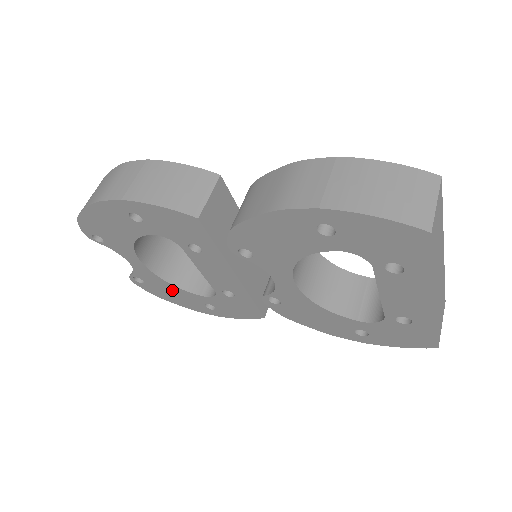
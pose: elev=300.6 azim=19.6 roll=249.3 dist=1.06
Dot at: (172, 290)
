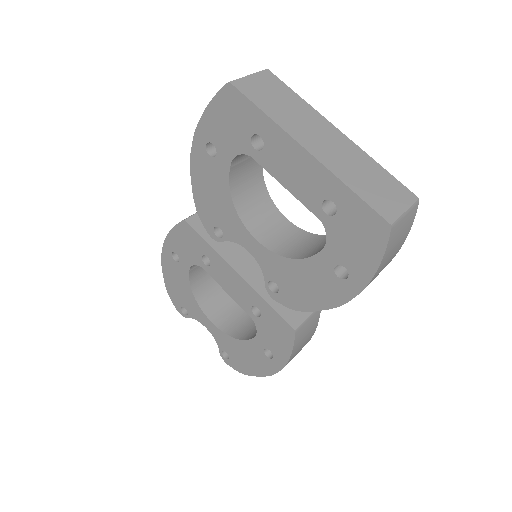
Dot at: (242, 349)
